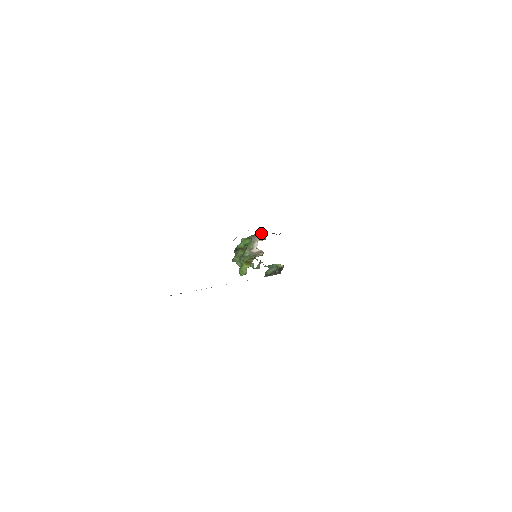
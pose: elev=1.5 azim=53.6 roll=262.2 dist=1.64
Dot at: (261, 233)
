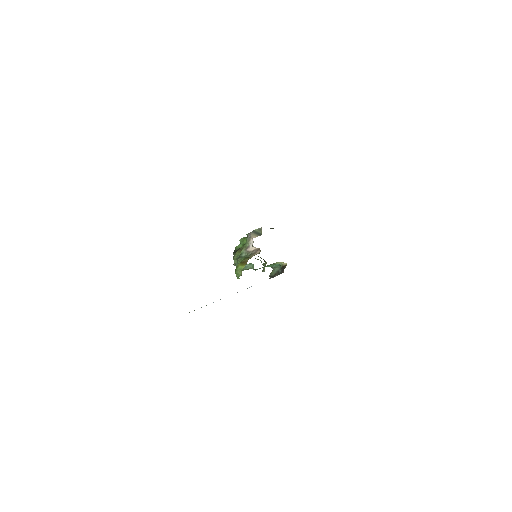
Dot at: (257, 229)
